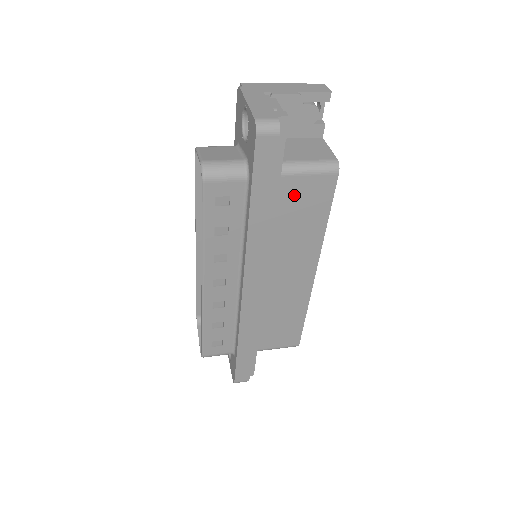
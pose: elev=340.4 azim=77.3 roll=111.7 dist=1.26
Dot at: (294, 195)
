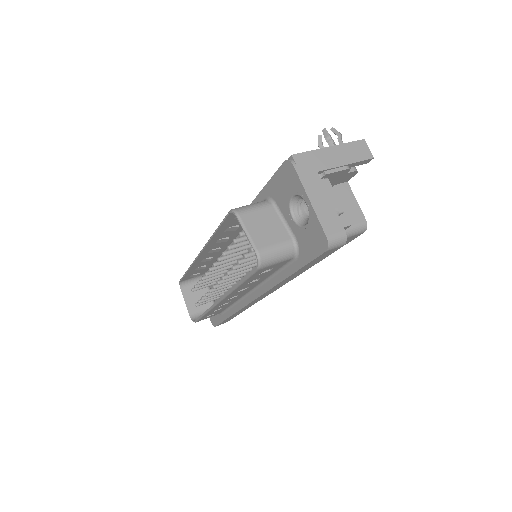
Dot at: occluded
